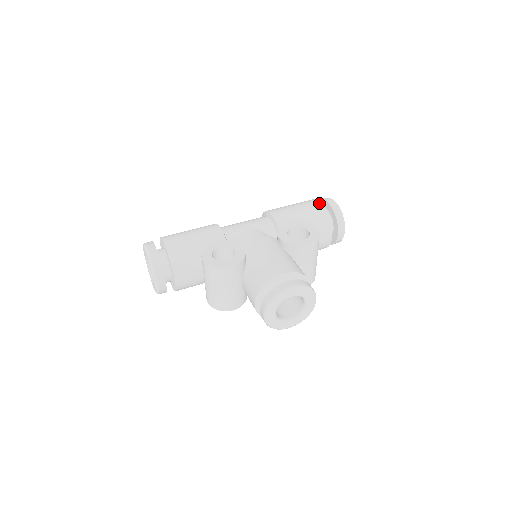
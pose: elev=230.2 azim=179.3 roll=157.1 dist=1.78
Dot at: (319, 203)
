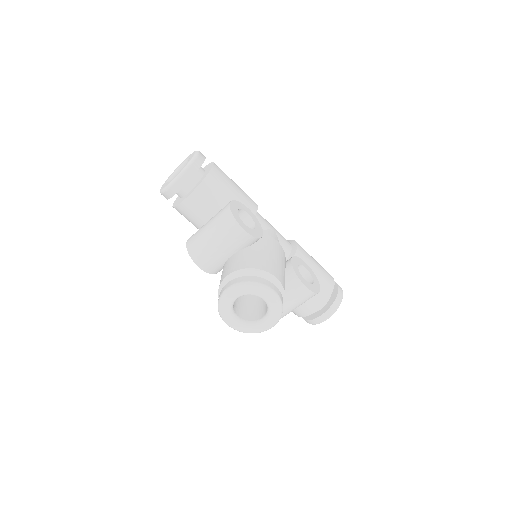
Dot at: (333, 279)
